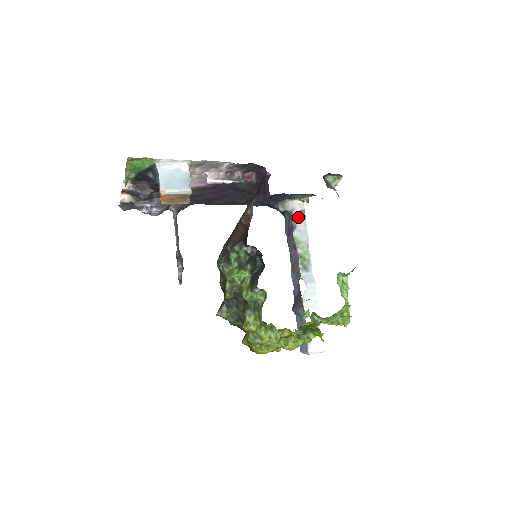
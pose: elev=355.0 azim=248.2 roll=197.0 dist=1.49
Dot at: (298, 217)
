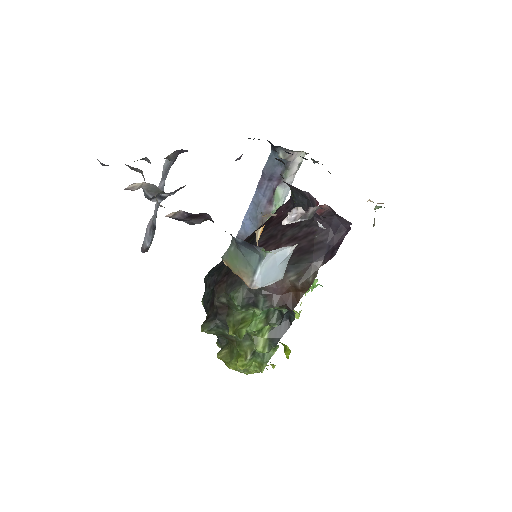
Dot at: (293, 171)
